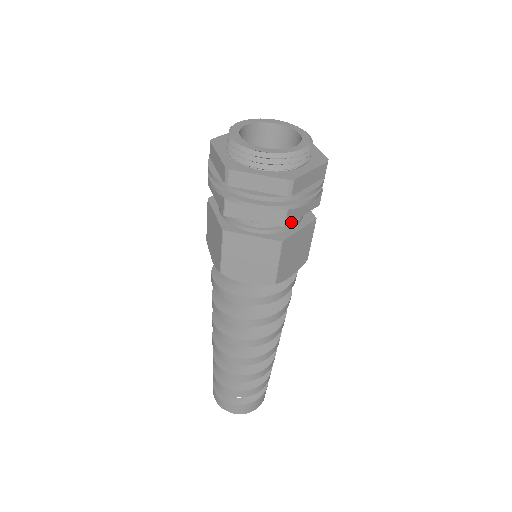
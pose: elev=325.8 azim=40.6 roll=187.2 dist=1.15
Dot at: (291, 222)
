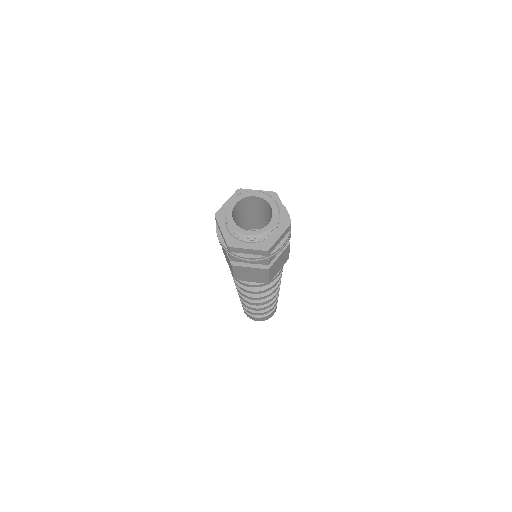
Dot at: (237, 261)
